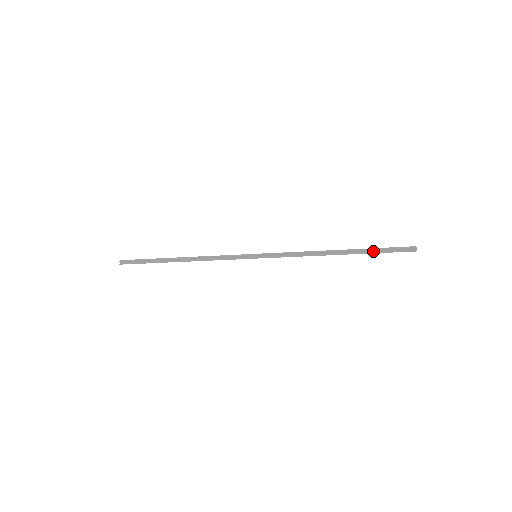
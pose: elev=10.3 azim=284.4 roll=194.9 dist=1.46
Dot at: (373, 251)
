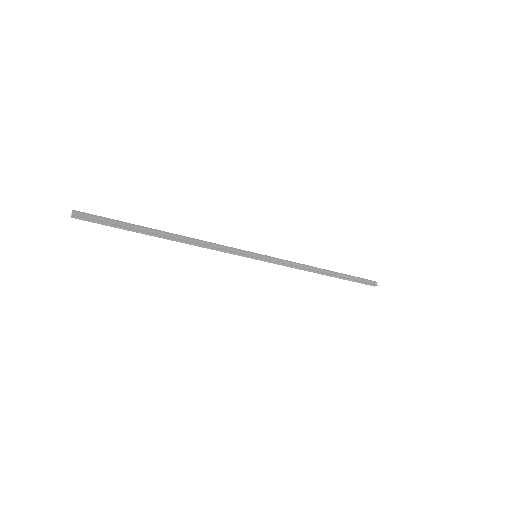
Dot at: (350, 279)
